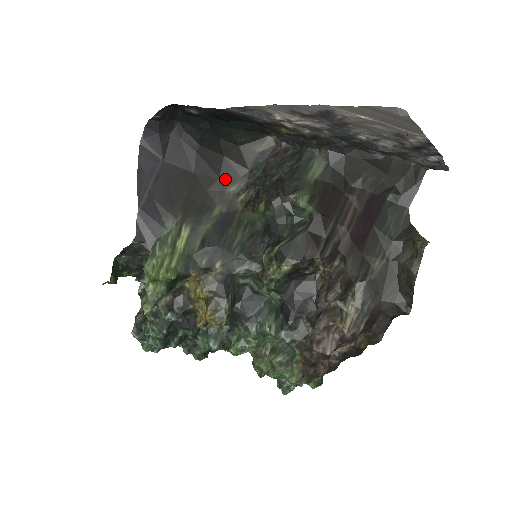
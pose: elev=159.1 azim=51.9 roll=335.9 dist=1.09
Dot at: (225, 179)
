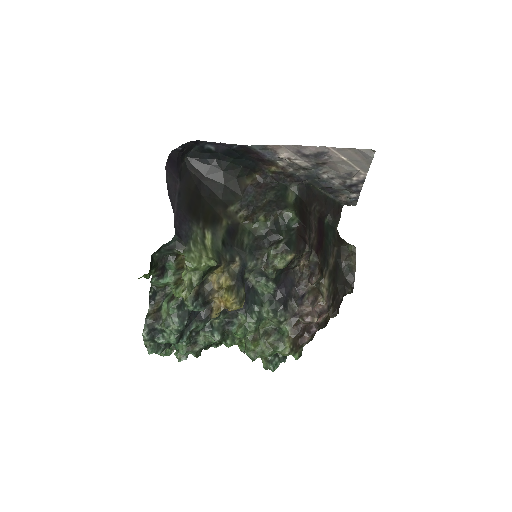
Dot at: (226, 201)
